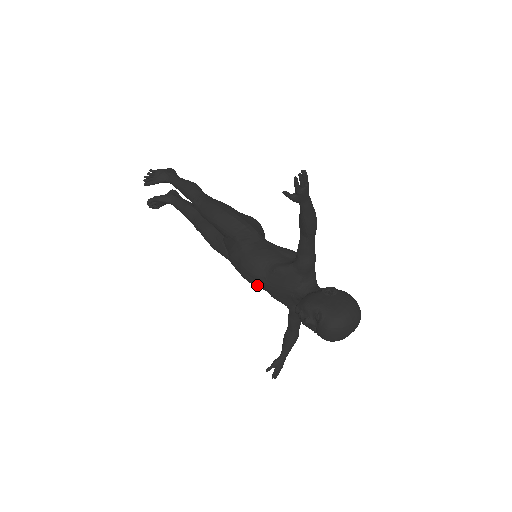
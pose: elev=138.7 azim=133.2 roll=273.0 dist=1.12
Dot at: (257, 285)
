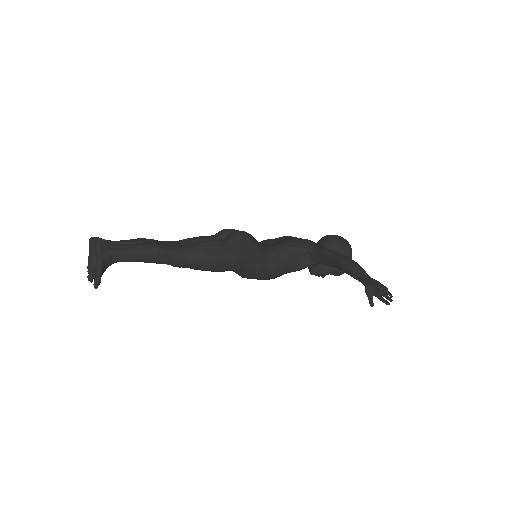
Dot at: occluded
